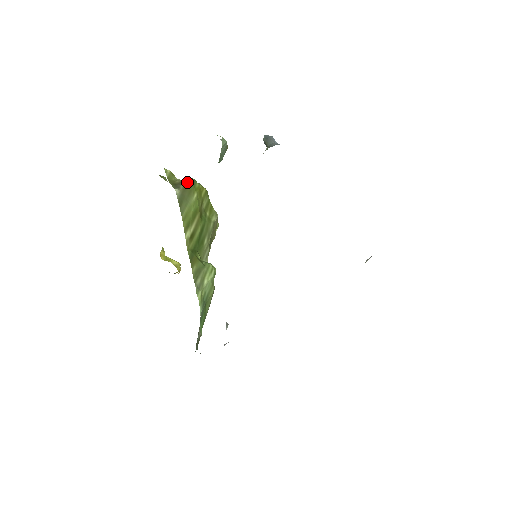
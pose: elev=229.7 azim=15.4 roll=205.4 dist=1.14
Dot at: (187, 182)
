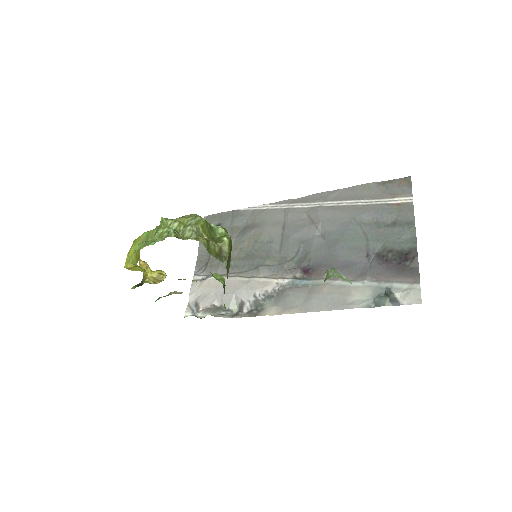
Dot at: (229, 247)
